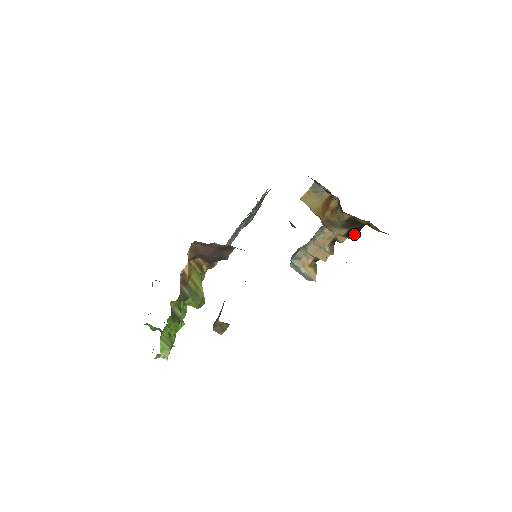
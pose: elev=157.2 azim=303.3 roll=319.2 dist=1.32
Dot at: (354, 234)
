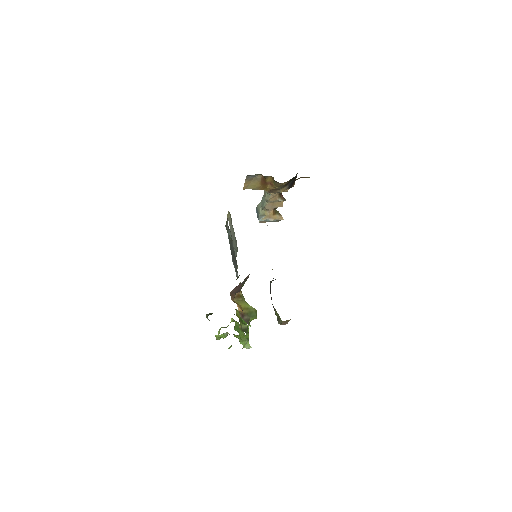
Dot at: (293, 184)
